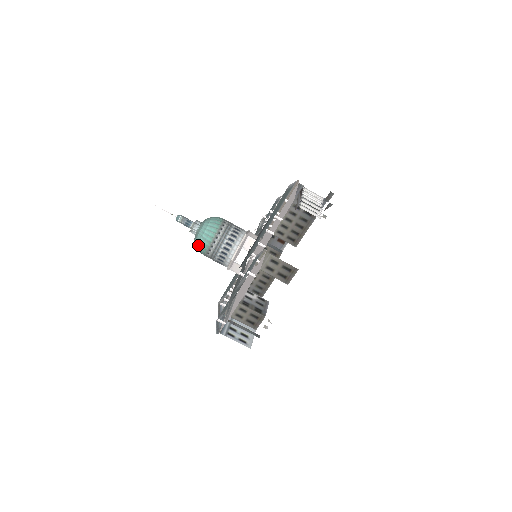
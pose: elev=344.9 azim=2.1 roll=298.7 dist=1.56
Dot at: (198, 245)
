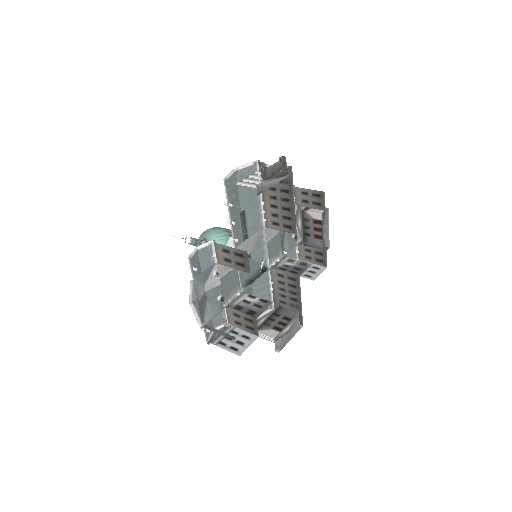
Dot at: occluded
